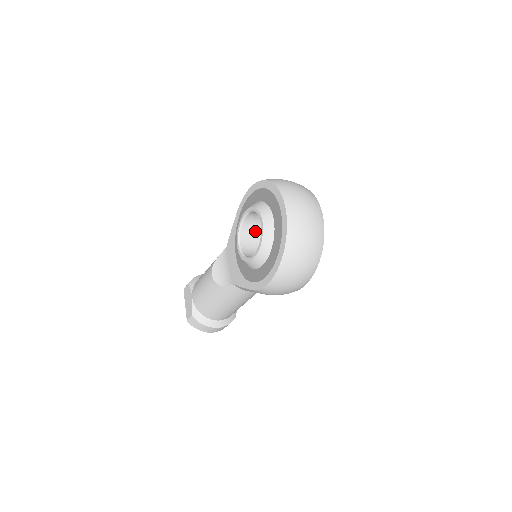
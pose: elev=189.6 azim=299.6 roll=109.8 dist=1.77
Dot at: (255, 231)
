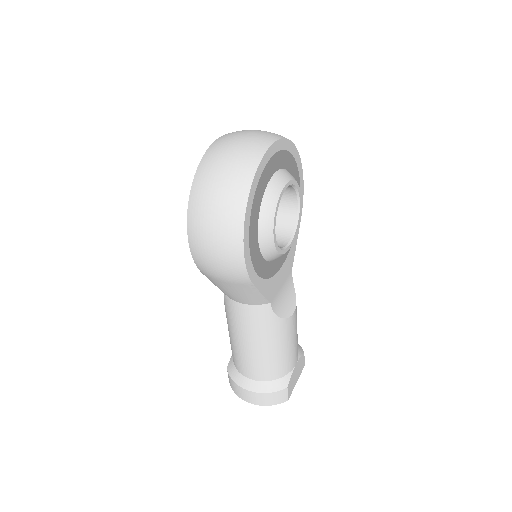
Dot at: occluded
